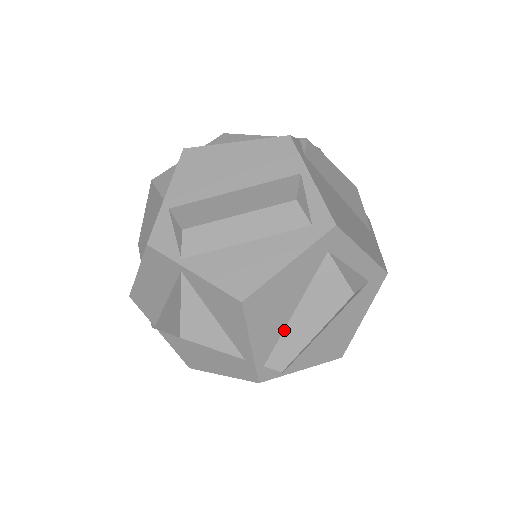
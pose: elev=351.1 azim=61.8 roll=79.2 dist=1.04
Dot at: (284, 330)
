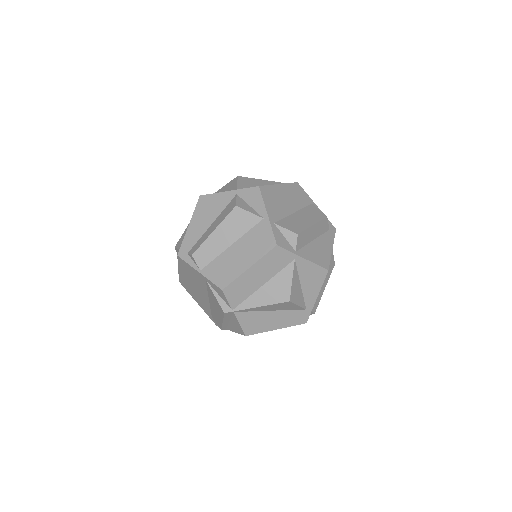
Dot at: occluded
